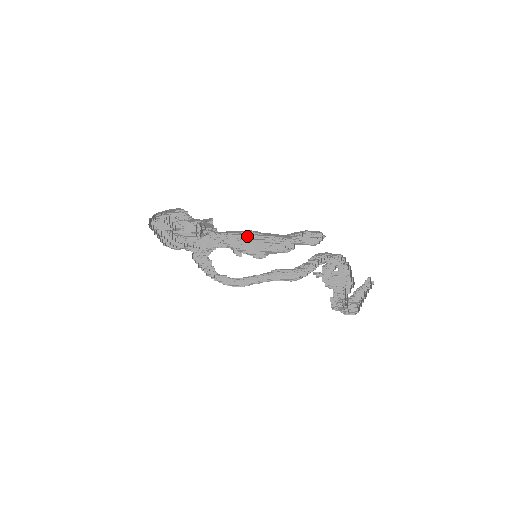
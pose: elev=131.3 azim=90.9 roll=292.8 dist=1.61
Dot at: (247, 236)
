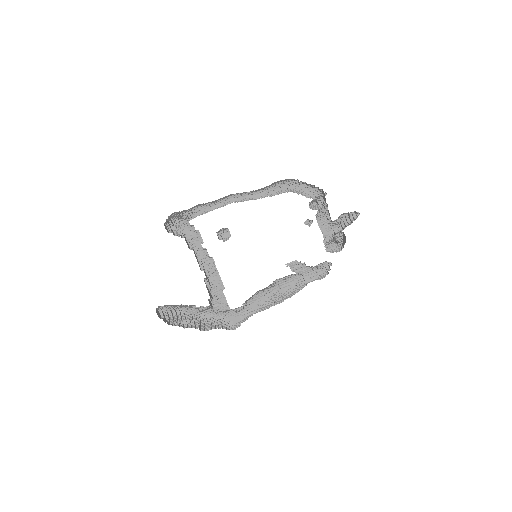
Dot at: occluded
